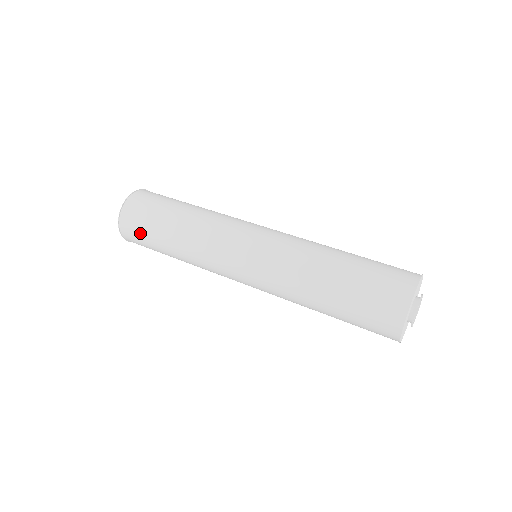
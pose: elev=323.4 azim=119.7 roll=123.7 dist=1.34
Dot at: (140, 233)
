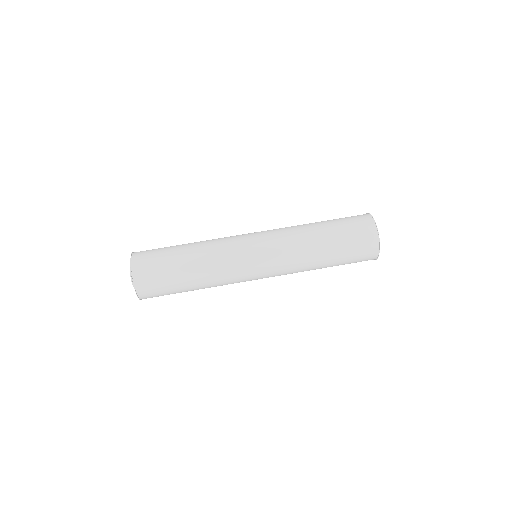
Dot at: occluded
